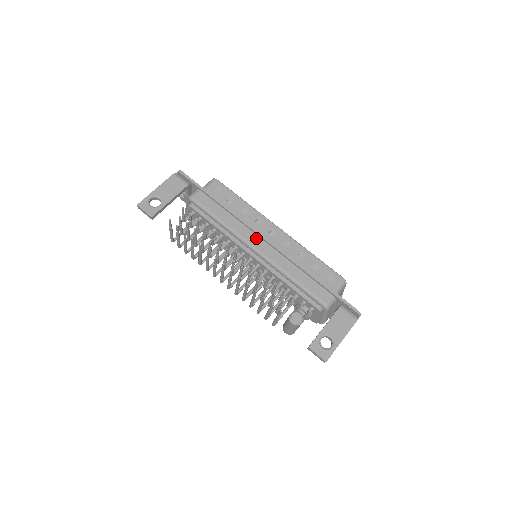
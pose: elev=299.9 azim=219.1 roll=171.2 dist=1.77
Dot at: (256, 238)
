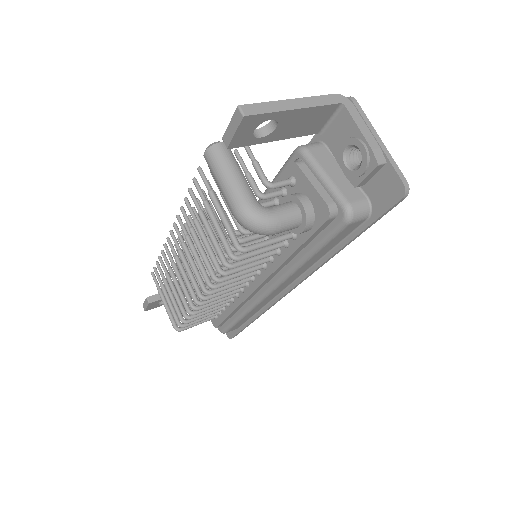
Dot at: occluded
